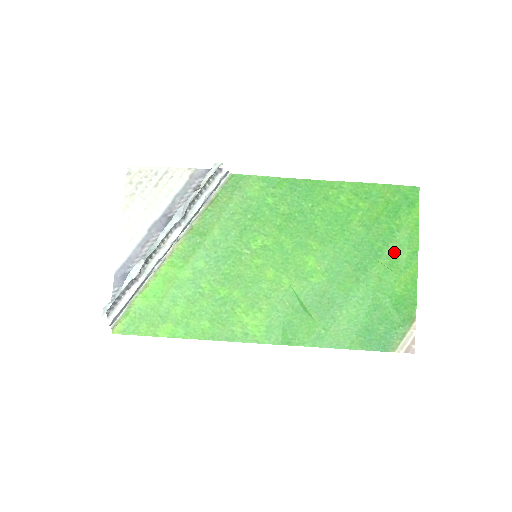
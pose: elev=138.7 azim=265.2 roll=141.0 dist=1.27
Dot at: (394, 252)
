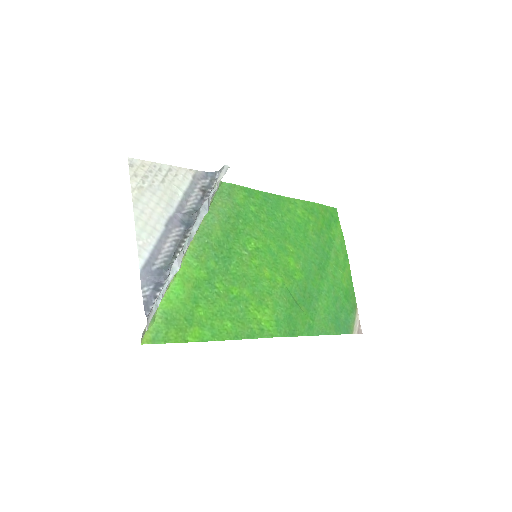
Dot at: (336, 255)
